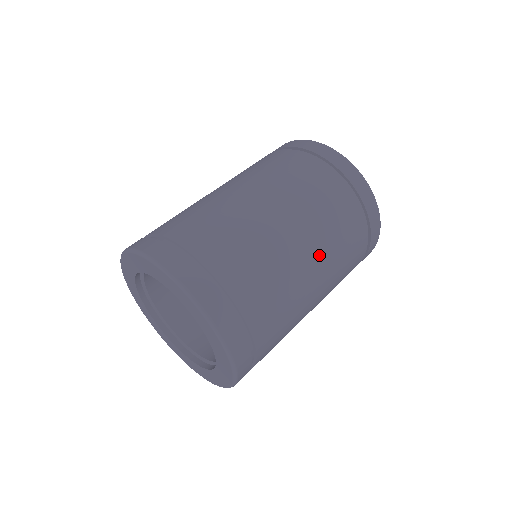
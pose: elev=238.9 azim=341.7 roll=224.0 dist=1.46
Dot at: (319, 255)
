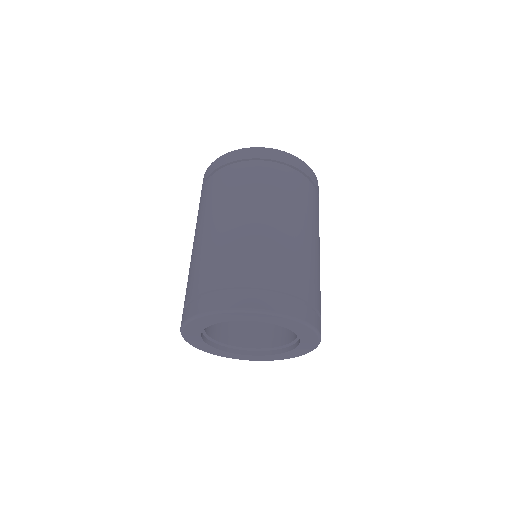
Dot at: (308, 227)
